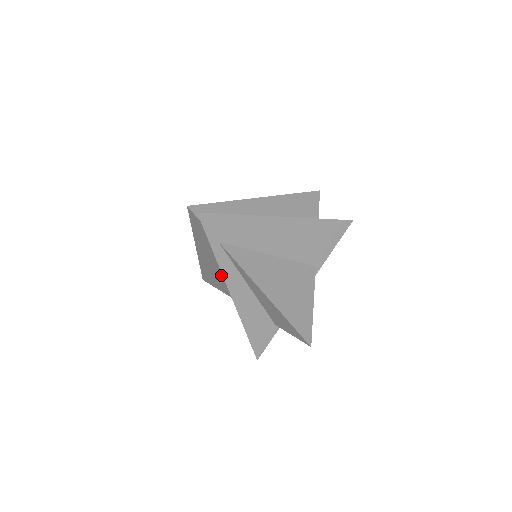
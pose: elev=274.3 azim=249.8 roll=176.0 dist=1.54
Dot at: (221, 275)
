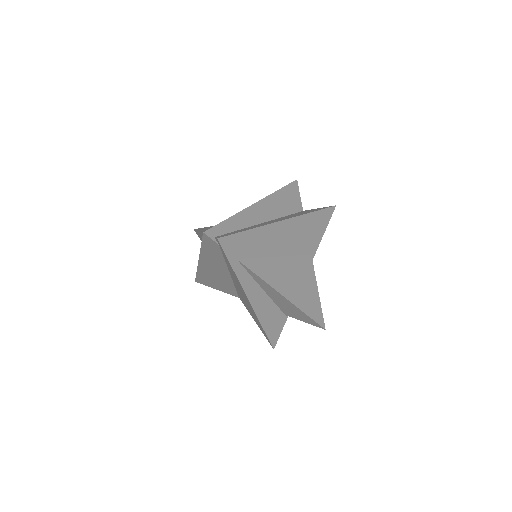
Dot at: (226, 280)
